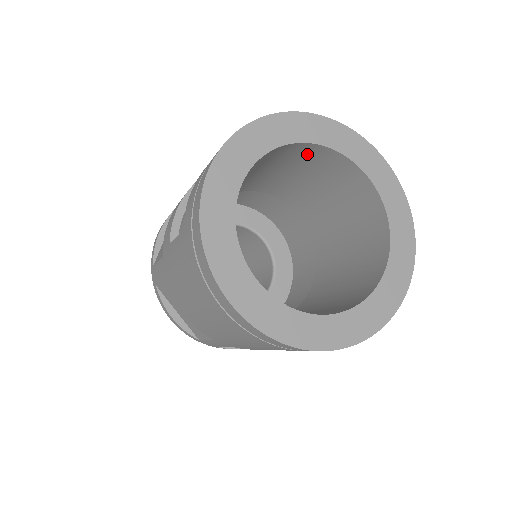
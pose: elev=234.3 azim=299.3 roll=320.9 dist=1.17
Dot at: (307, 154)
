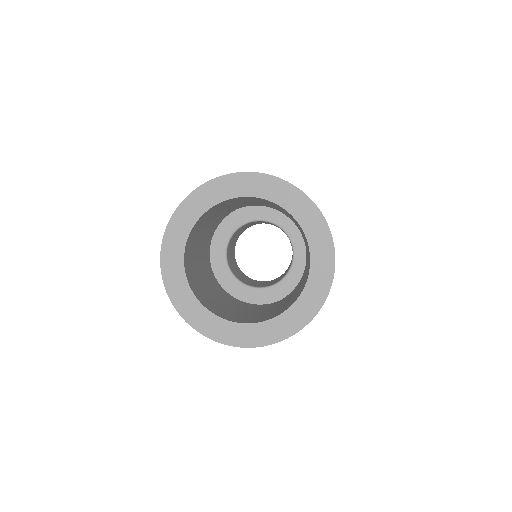
Dot at: (226, 203)
